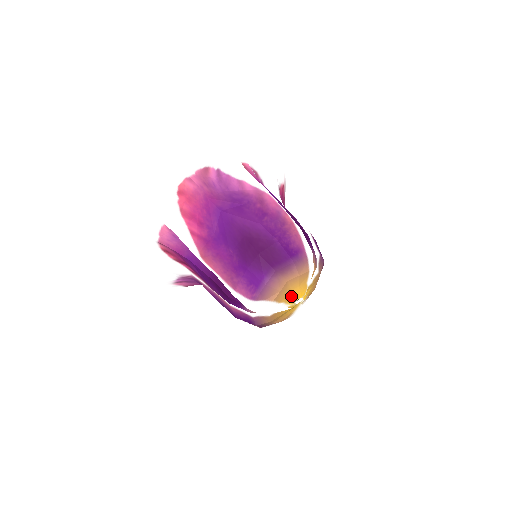
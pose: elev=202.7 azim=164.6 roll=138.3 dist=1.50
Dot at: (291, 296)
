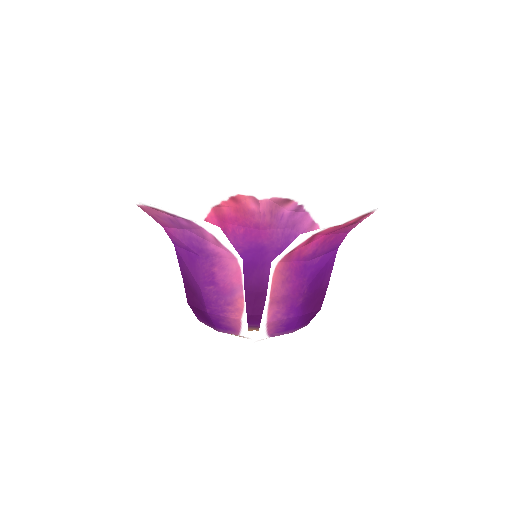
Dot at: occluded
